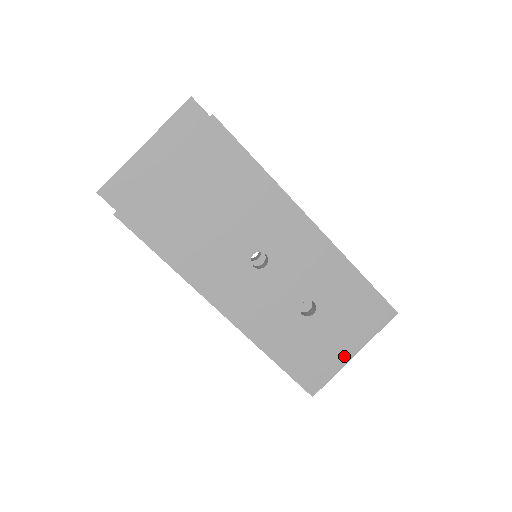
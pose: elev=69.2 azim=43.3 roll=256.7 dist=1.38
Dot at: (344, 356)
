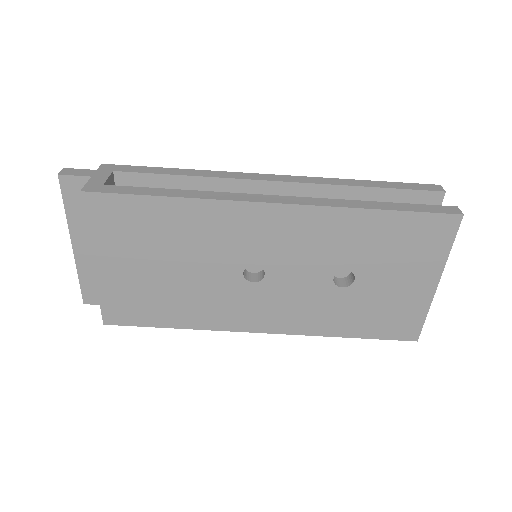
Dot at: (425, 292)
